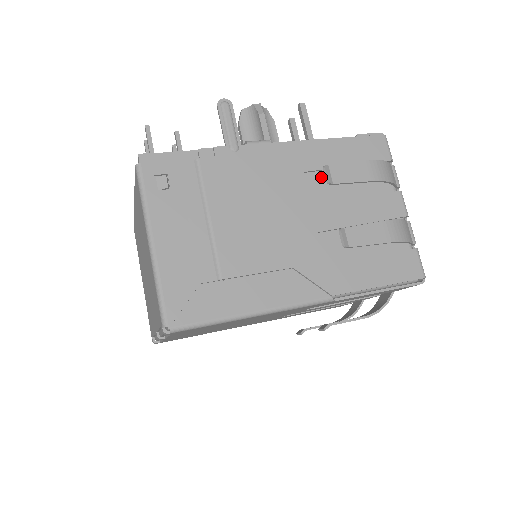
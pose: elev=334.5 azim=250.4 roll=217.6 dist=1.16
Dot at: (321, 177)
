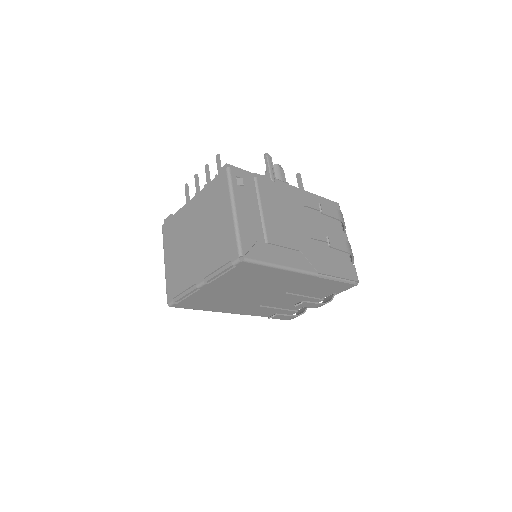
Dot at: (311, 212)
